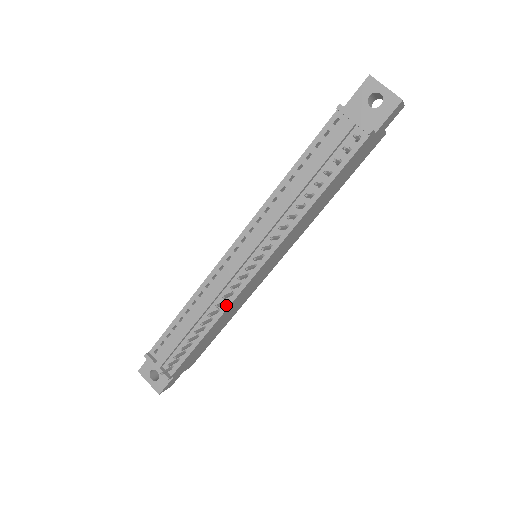
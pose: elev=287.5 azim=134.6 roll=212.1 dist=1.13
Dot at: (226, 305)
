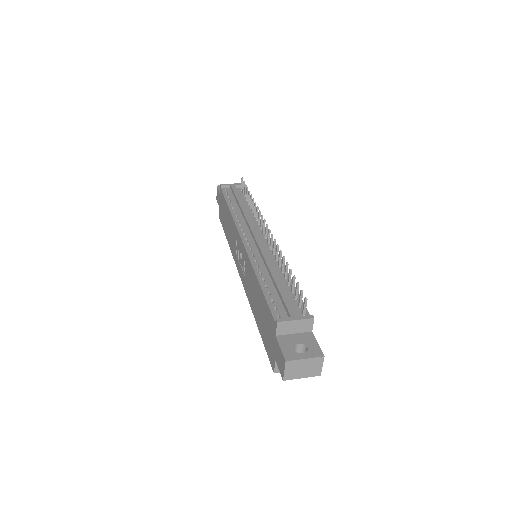
Dot at: occluded
